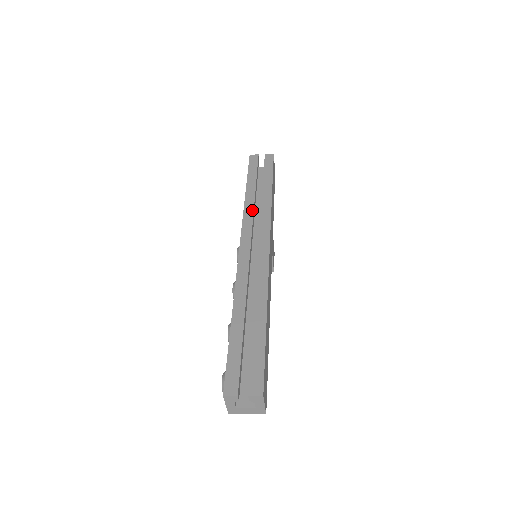
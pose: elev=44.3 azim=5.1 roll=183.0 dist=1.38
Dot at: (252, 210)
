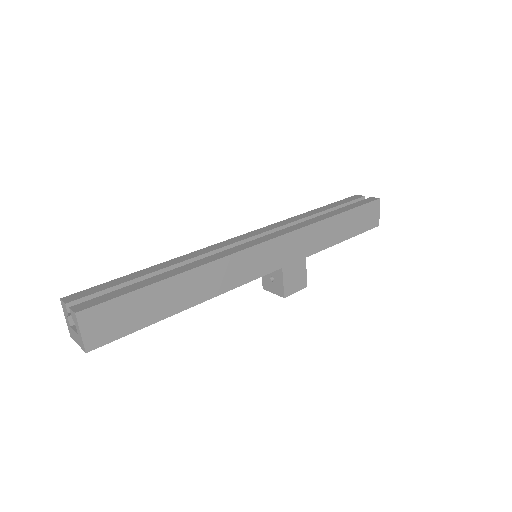
Dot at: (293, 221)
